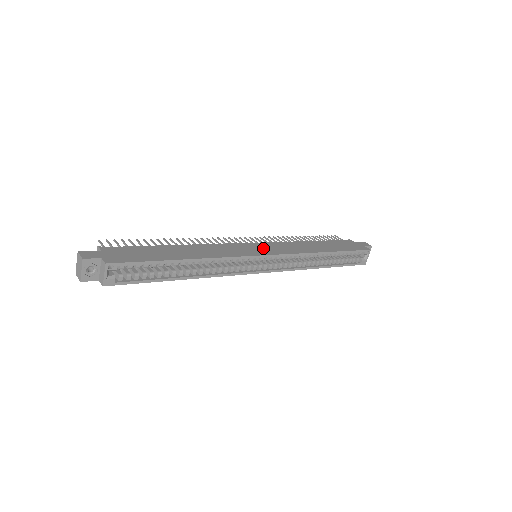
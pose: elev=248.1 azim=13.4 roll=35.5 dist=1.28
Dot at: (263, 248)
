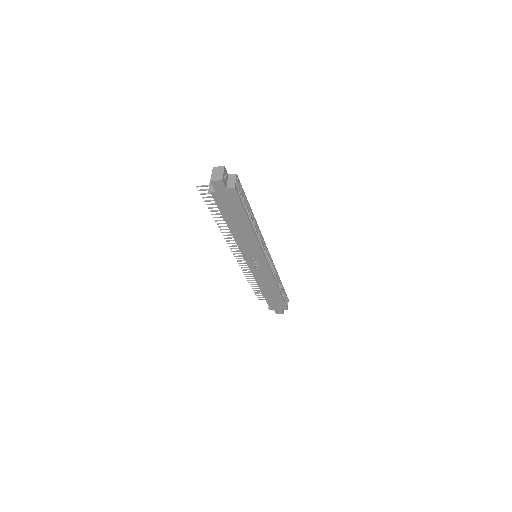
Dot at: occluded
